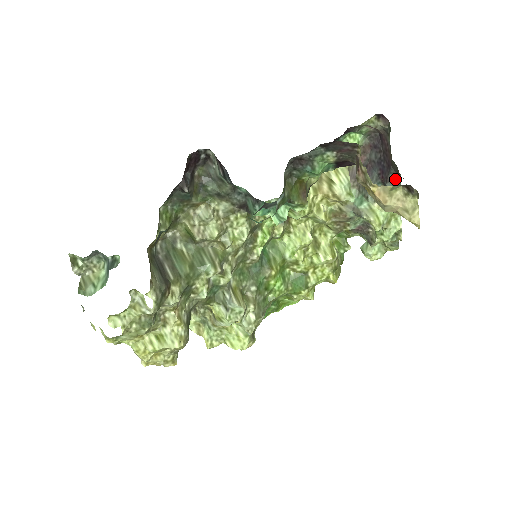
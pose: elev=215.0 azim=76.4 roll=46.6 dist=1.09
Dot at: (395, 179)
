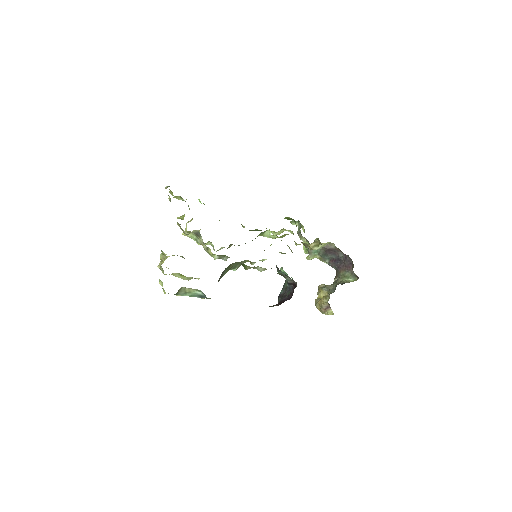
Dot at: (334, 268)
